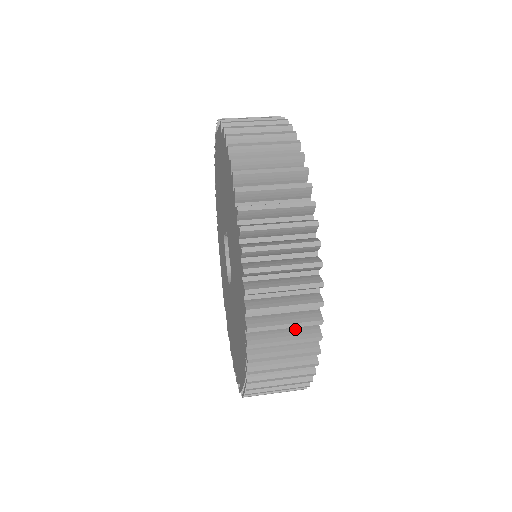
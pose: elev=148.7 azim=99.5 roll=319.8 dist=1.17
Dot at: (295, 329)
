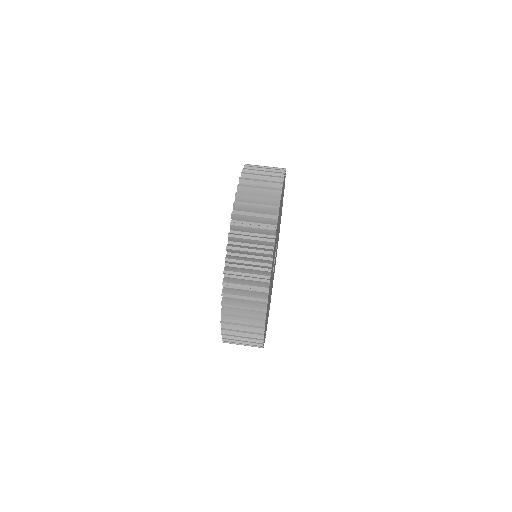
Dot at: occluded
